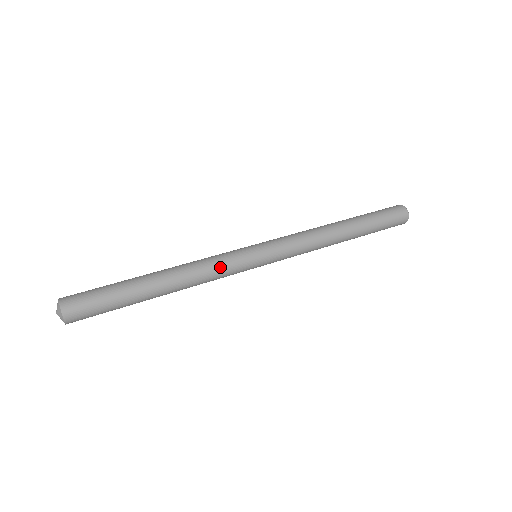
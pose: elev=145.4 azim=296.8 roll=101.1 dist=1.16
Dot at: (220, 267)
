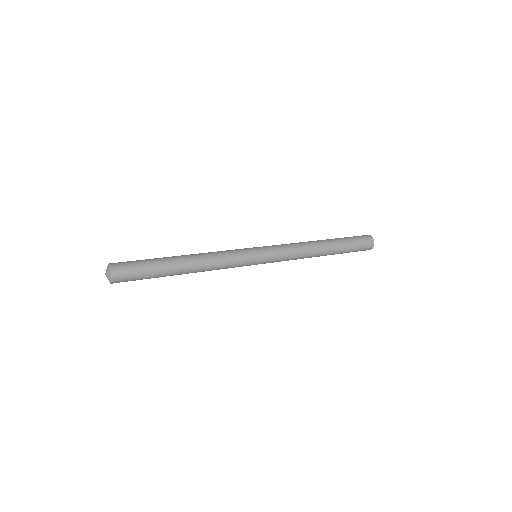
Dot at: (228, 256)
